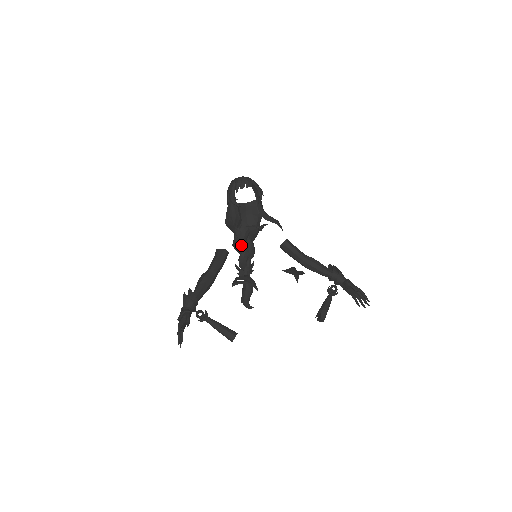
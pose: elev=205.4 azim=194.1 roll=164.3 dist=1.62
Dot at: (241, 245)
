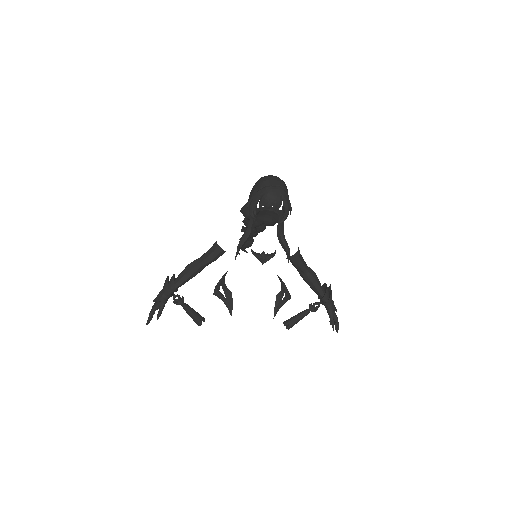
Dot at: occluded
